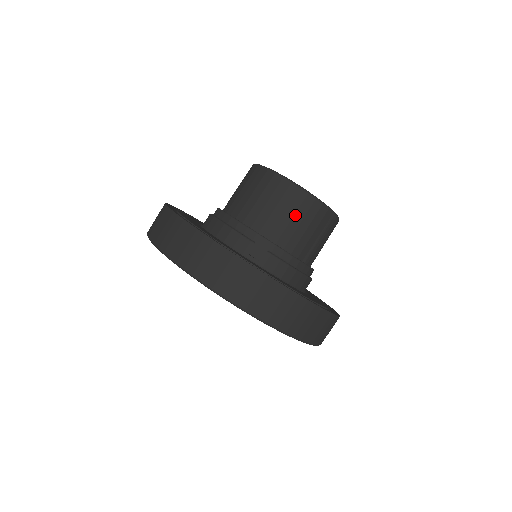
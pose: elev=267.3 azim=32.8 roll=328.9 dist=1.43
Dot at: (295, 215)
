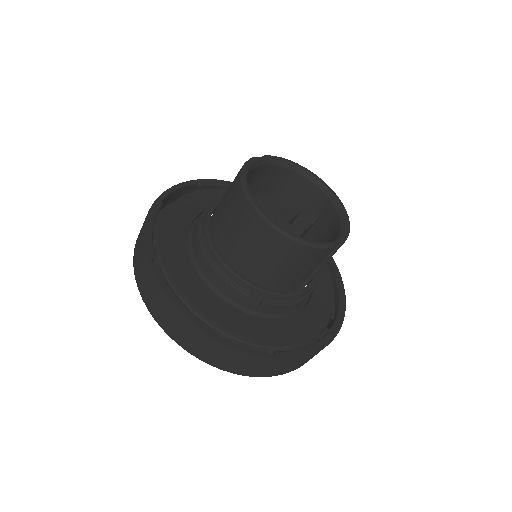
Dot at: (293, 265)
